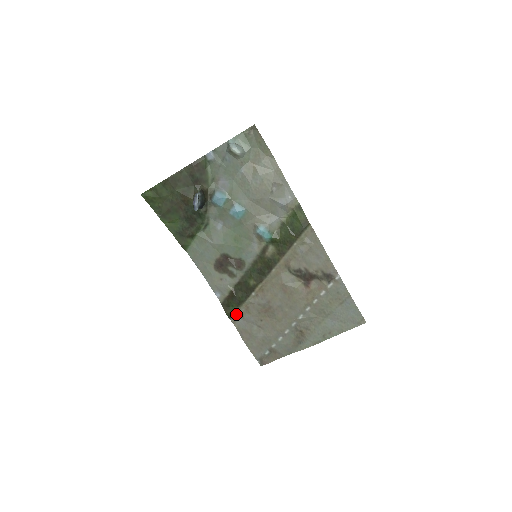
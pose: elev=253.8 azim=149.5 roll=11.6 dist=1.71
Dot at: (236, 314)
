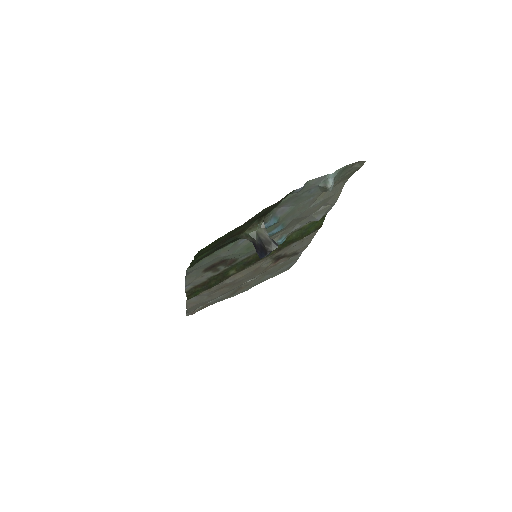
Dot at: (196, 295)
